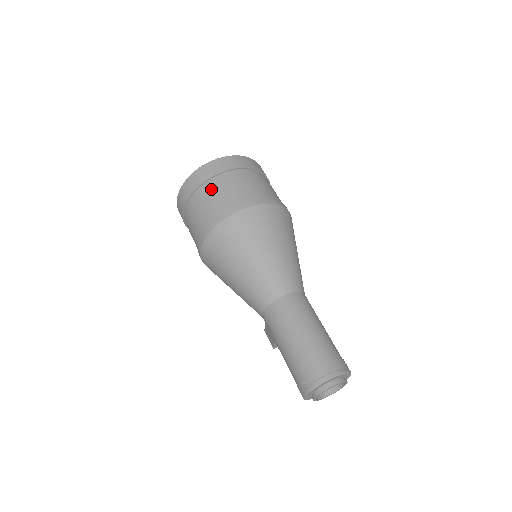
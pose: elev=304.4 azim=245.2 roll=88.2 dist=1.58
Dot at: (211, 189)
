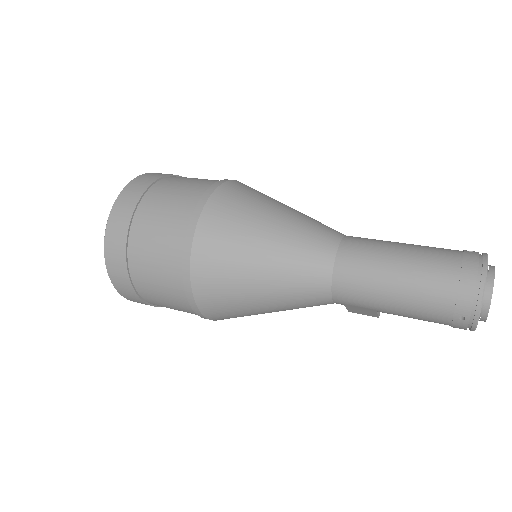
Dot at: (141, 247)
